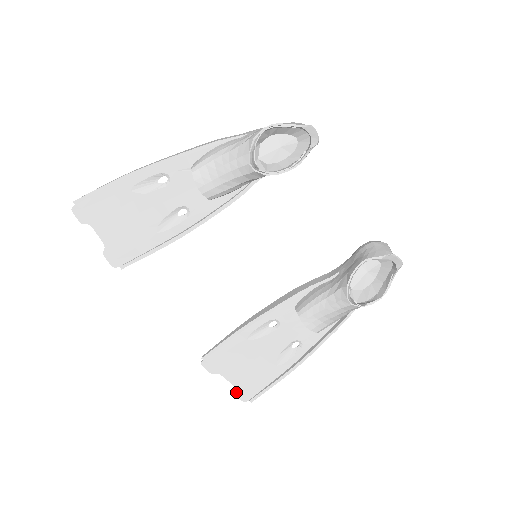
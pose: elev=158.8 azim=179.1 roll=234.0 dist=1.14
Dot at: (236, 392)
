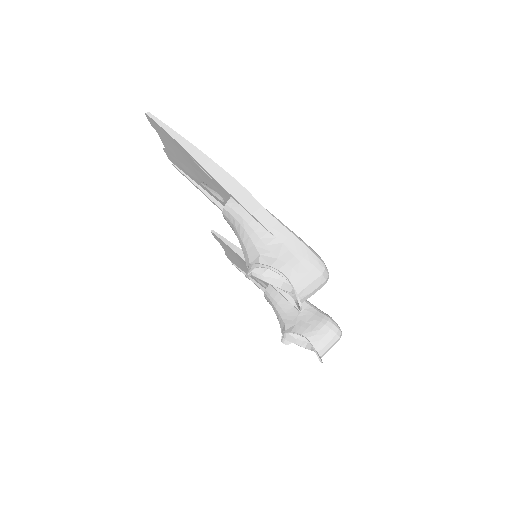
Dot at: (226, 254)
